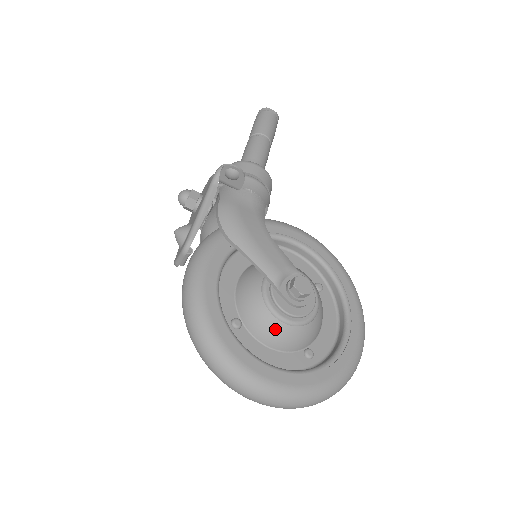
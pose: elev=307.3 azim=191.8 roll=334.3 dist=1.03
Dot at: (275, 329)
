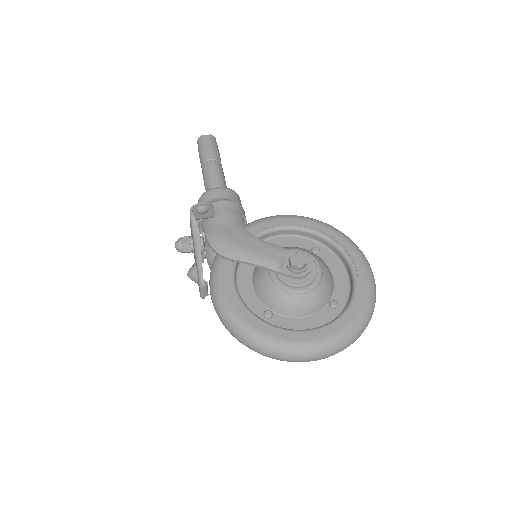
Dot at: (297, 302)
